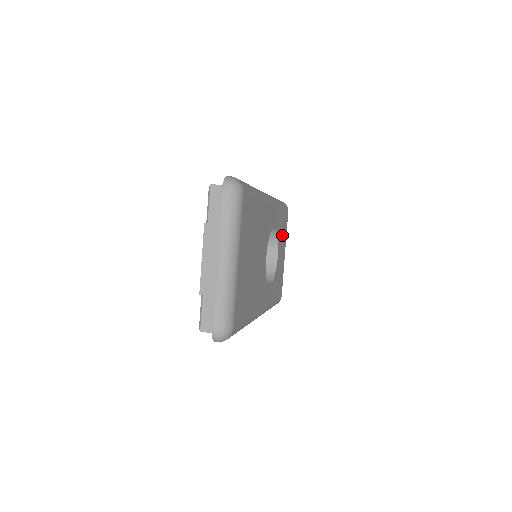
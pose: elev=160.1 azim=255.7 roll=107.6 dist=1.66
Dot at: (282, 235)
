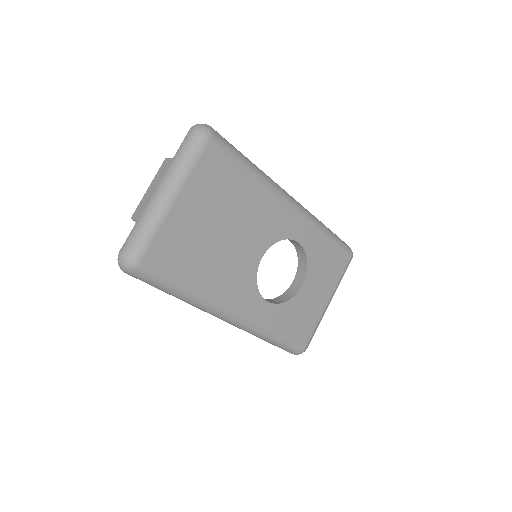
Dot at: (323, 272)
